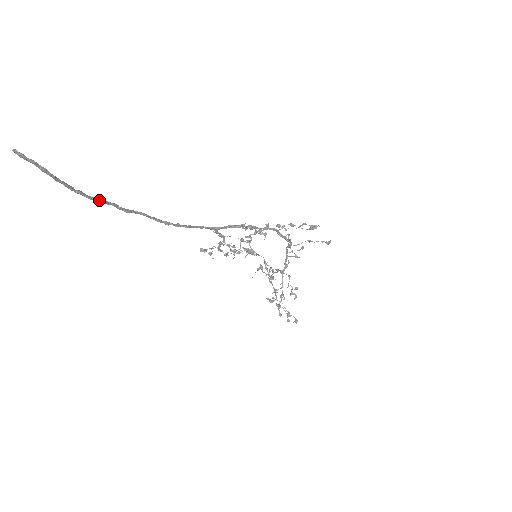
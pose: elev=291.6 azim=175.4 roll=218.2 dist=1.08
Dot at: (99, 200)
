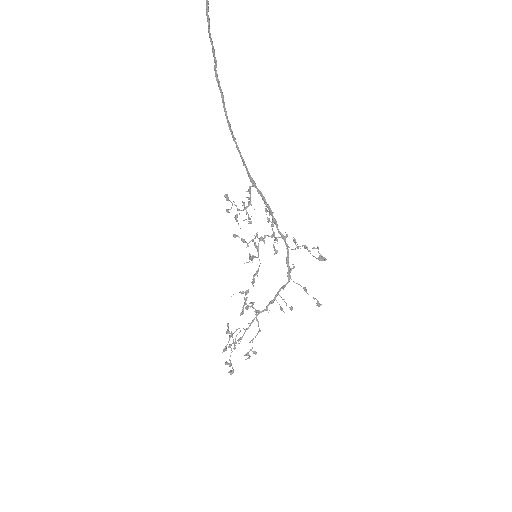
Dot at: (212, 42)
